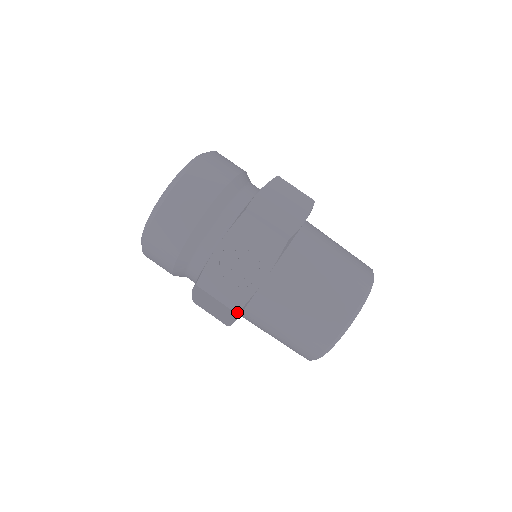
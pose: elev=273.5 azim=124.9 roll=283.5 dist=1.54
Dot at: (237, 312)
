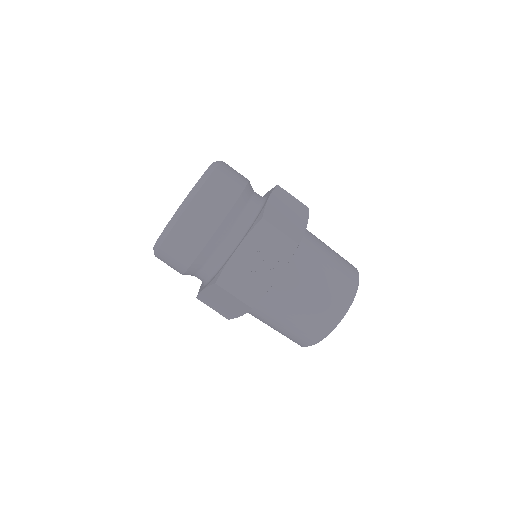
Dot at: (252, 307)
